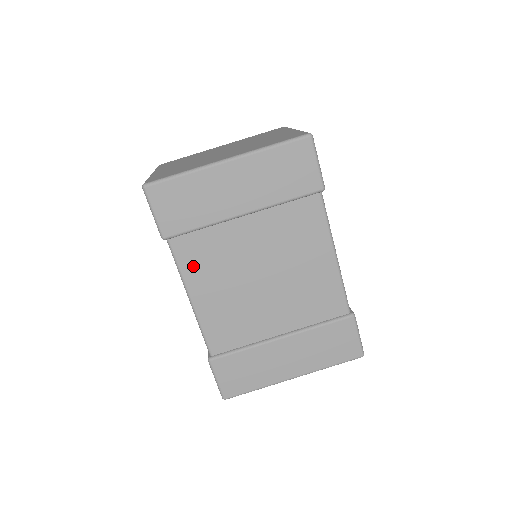
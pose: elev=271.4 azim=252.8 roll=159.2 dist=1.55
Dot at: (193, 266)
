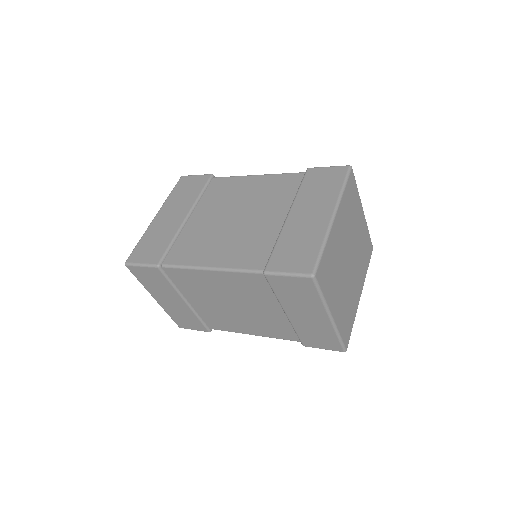
Dot at: (190, 257)
